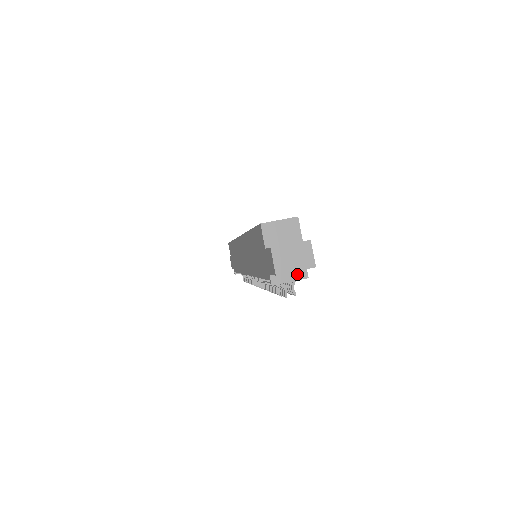
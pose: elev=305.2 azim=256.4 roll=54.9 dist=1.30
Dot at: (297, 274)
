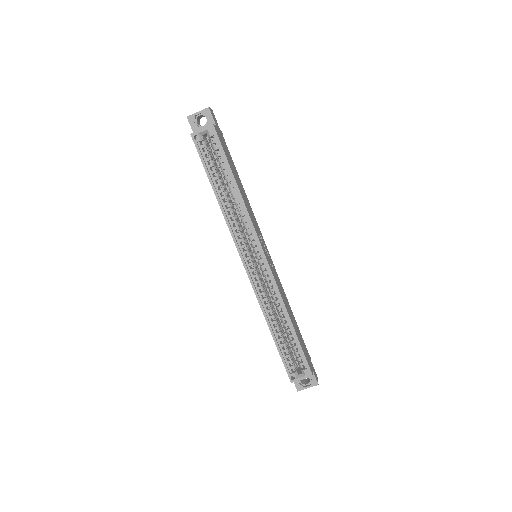
Dot at: occluded
